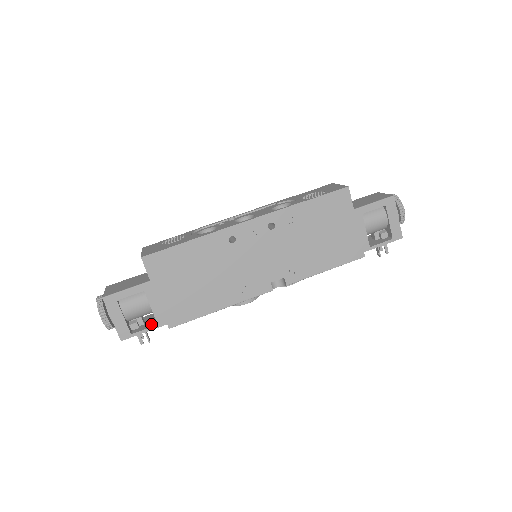
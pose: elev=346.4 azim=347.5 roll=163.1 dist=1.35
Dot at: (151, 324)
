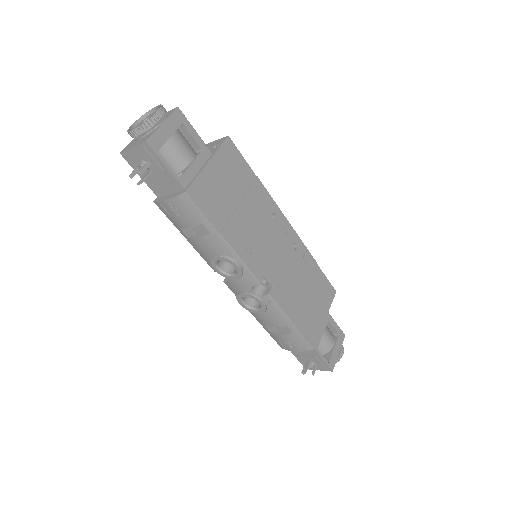
Dot at: (170, 173)
